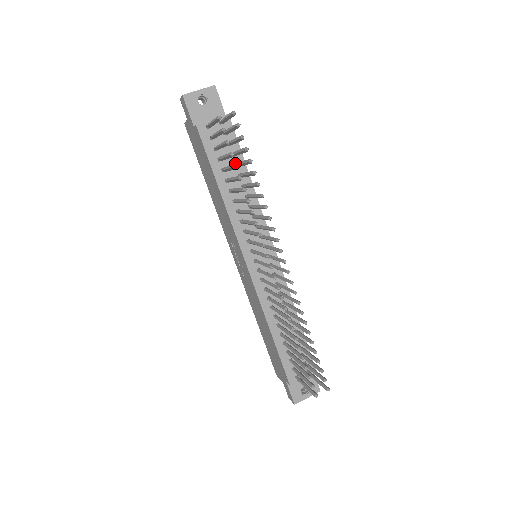
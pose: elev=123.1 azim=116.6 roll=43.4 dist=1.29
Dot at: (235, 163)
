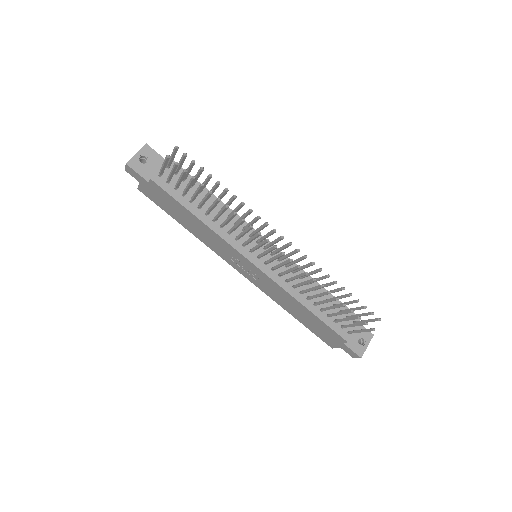
Dot at: occluded
